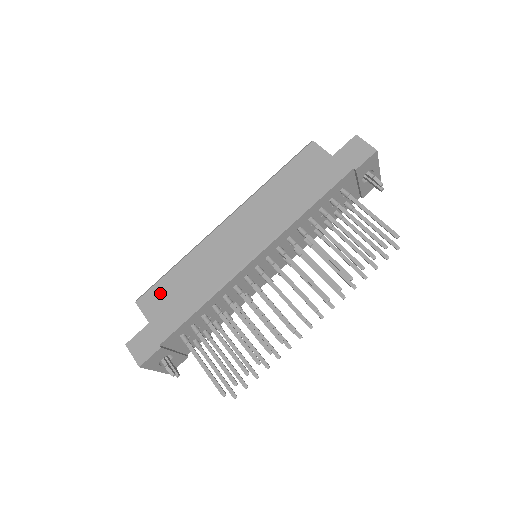
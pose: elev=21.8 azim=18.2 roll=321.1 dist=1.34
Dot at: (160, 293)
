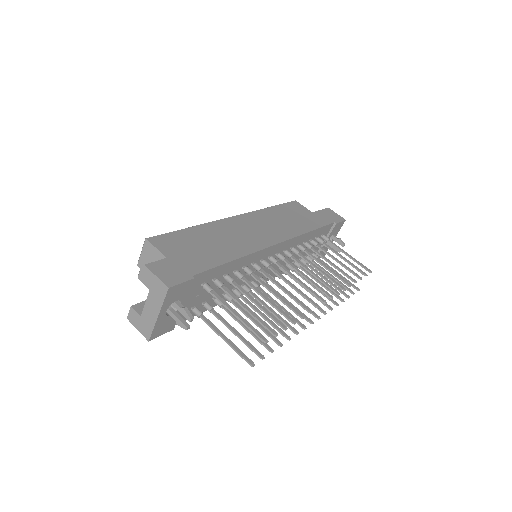
Dot at: (178, 240)
